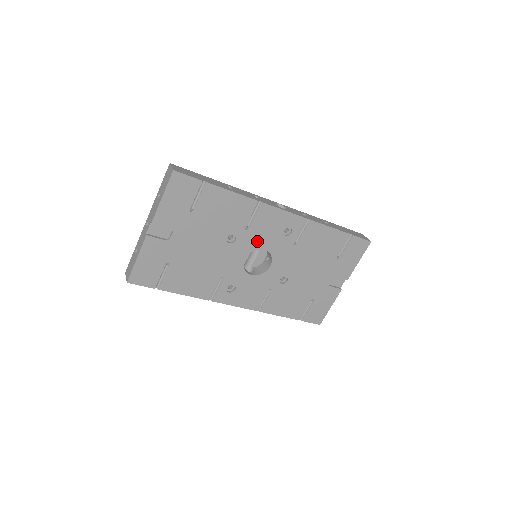
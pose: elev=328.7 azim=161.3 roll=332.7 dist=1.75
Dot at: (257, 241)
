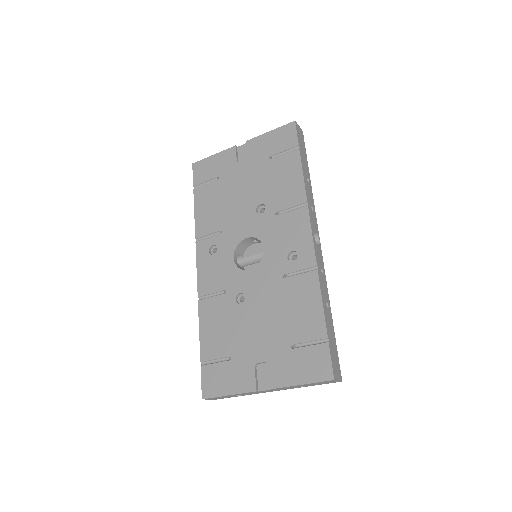
Dot at: (269, 234)
